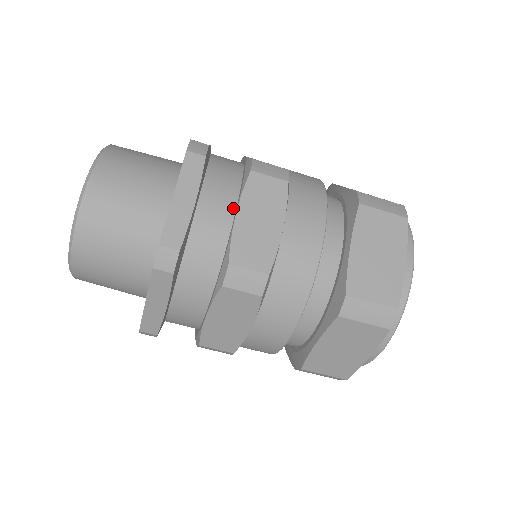
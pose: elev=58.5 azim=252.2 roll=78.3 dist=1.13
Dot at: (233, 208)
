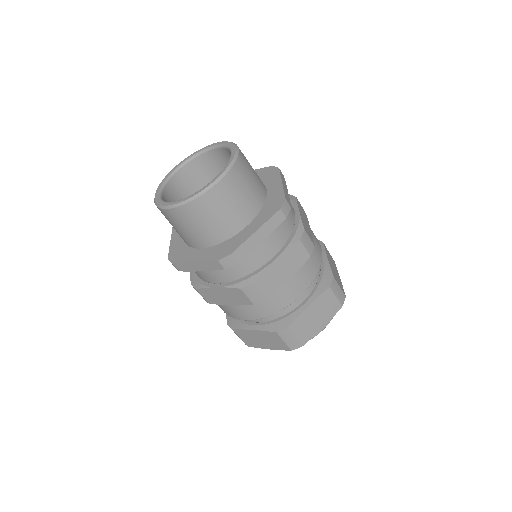
Dot at: (276, 252)
